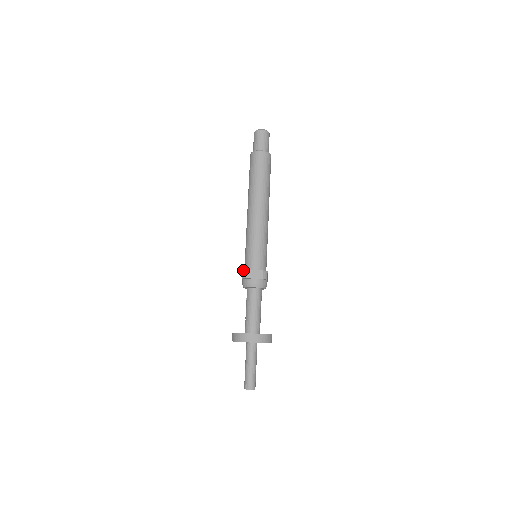
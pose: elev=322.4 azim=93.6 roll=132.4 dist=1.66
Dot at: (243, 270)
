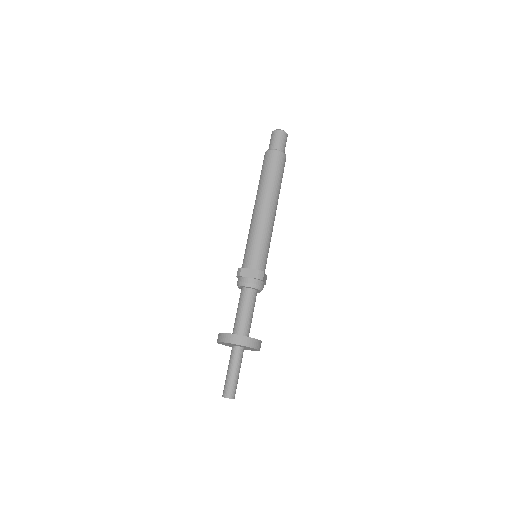
Dot at: (239, 268)
